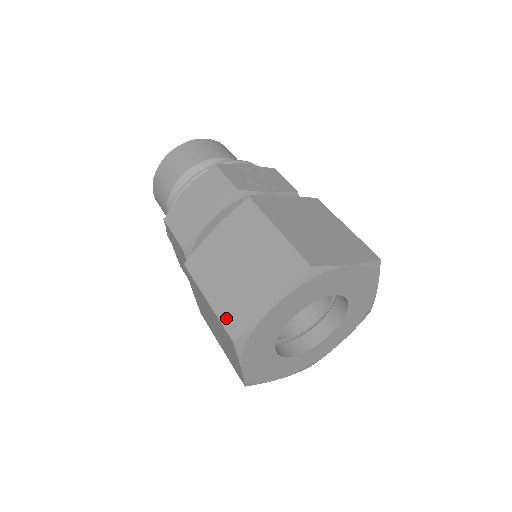
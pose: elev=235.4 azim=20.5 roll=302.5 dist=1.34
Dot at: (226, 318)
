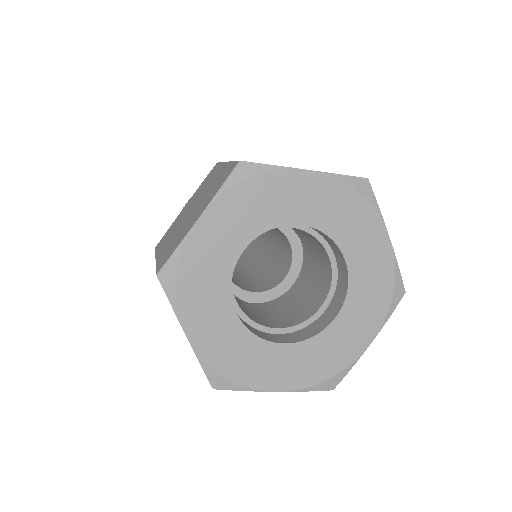
Dot at: occluded
